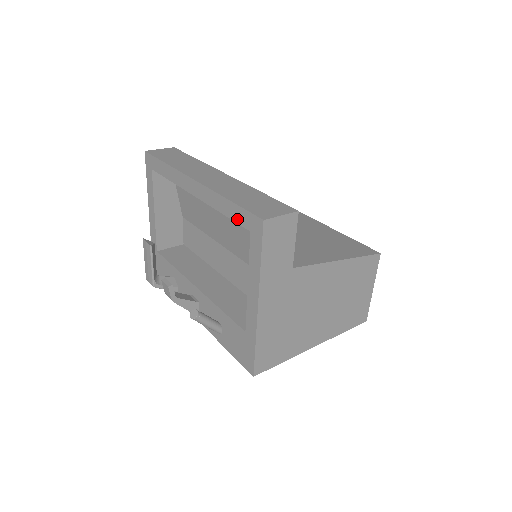
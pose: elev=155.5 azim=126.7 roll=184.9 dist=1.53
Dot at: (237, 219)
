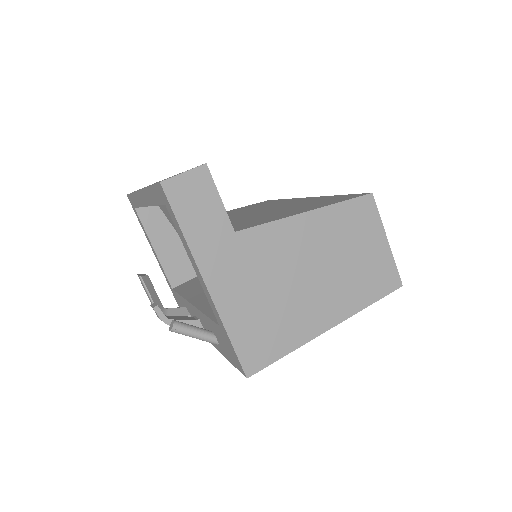
Dot at: (158, 201)
